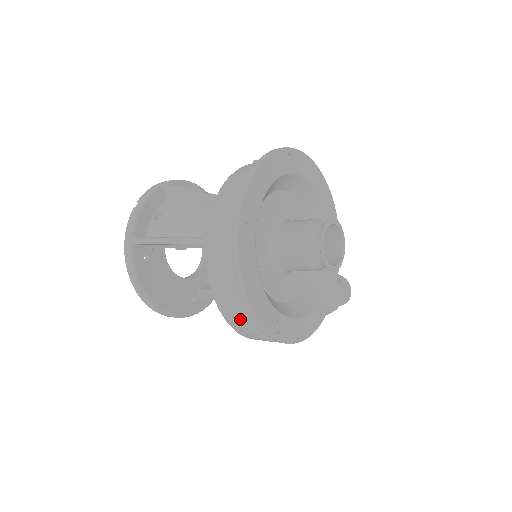
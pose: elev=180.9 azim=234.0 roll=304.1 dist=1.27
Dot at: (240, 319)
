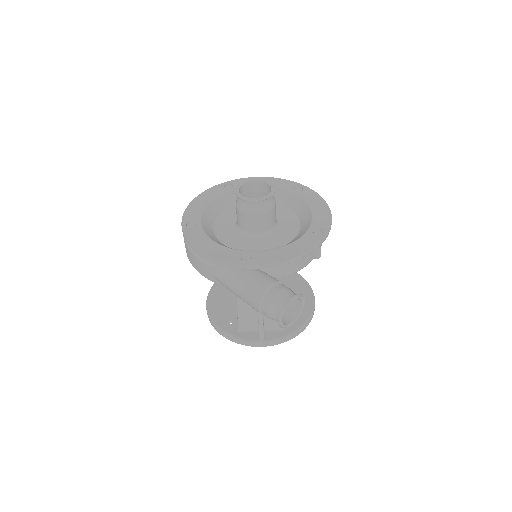
Dot at: occluded
